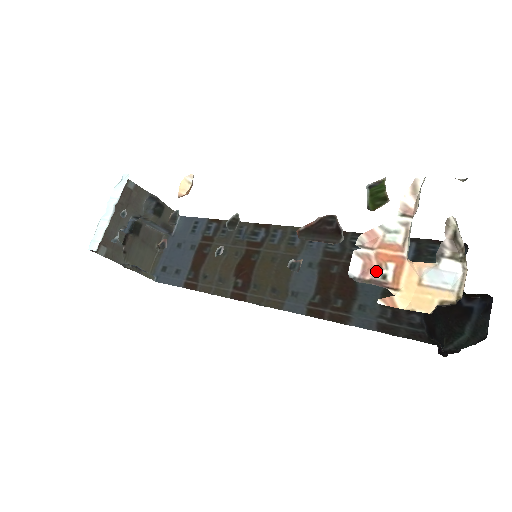
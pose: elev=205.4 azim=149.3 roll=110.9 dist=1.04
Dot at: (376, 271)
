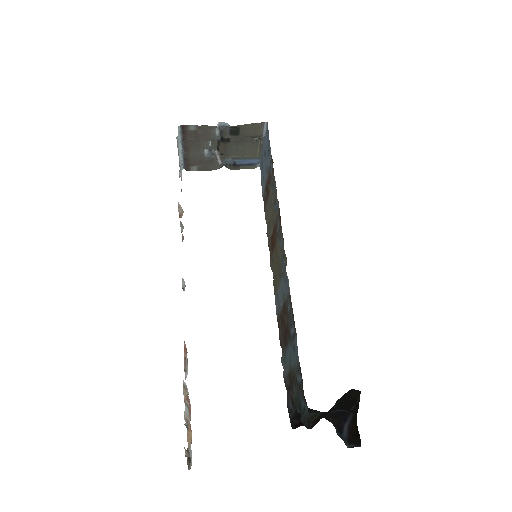
Dot at: (190, 410)
